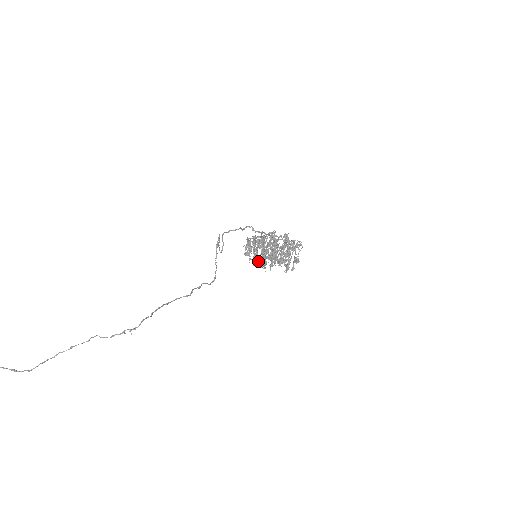
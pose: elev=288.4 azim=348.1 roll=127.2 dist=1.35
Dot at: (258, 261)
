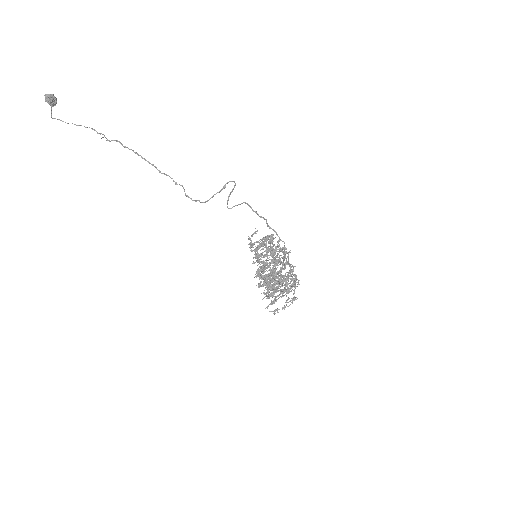
Dot at: (259, 275)
